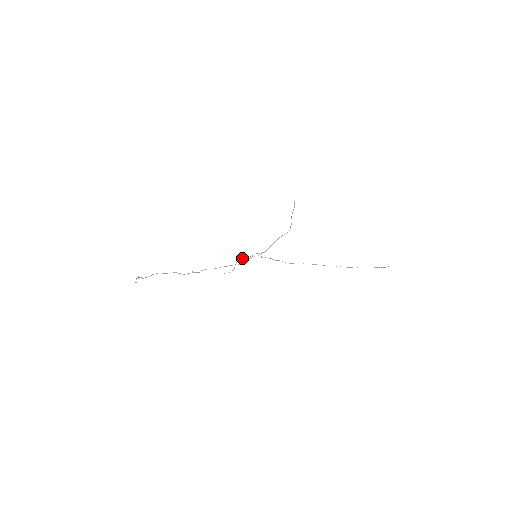
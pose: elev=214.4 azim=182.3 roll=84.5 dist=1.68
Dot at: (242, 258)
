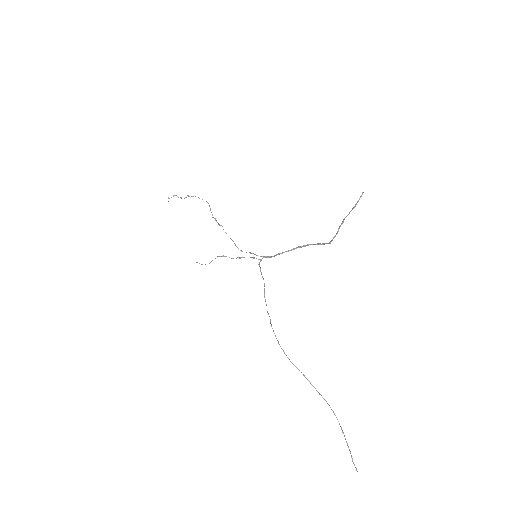
Dot at: occluded
